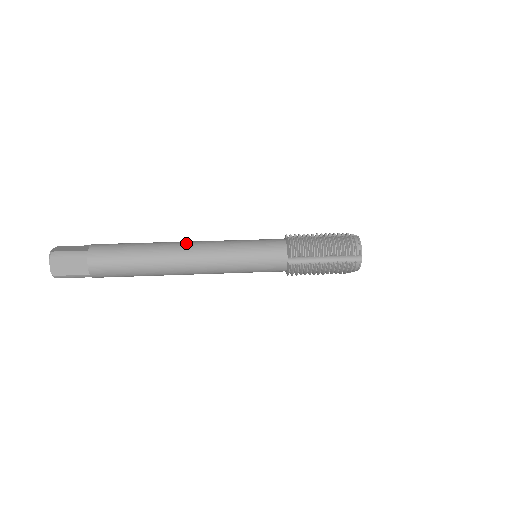
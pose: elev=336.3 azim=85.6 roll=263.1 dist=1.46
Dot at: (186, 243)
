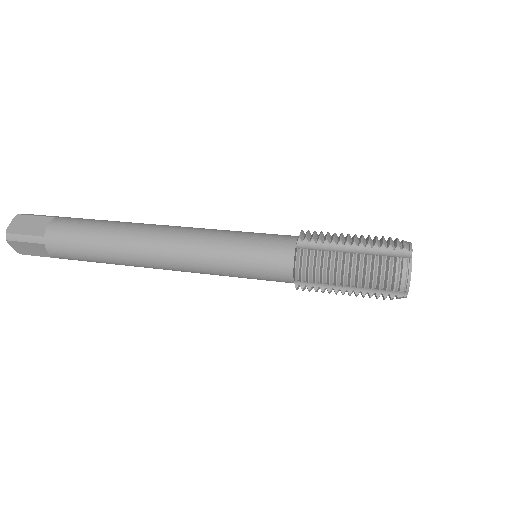
Dot at: (158, 238)
